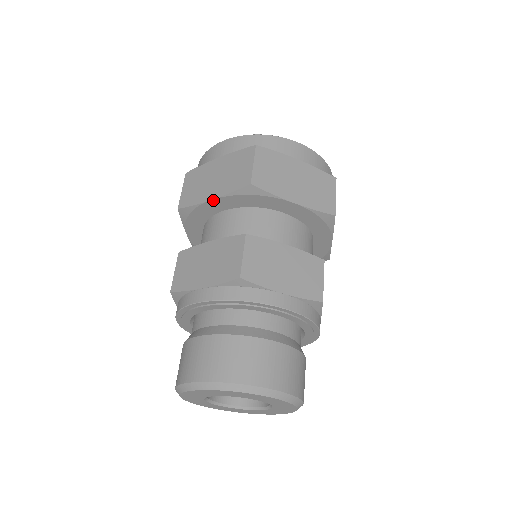
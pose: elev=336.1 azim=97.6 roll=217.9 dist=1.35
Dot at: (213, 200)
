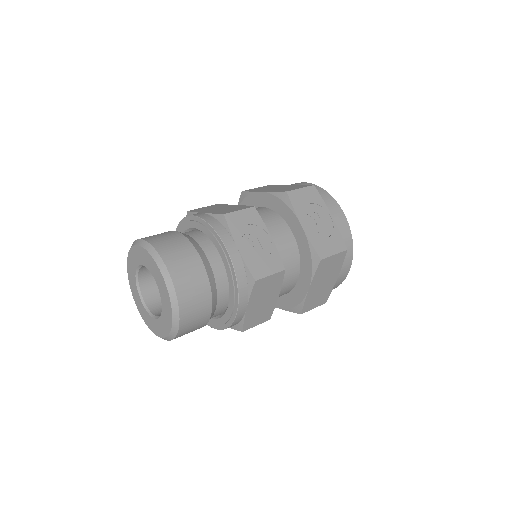
Dot at: occluded
